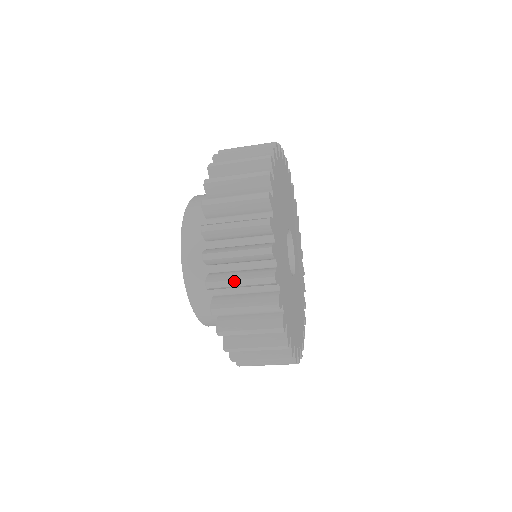
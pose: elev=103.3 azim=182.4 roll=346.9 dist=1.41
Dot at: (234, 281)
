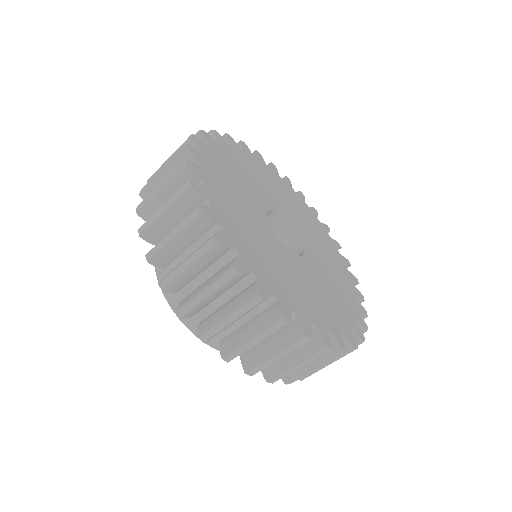
Dot at: (156, 189)
